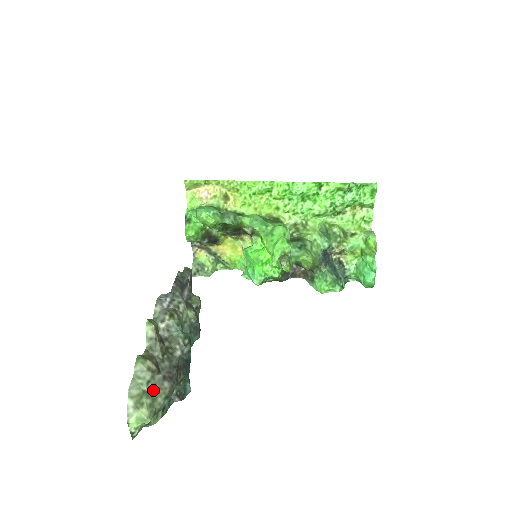
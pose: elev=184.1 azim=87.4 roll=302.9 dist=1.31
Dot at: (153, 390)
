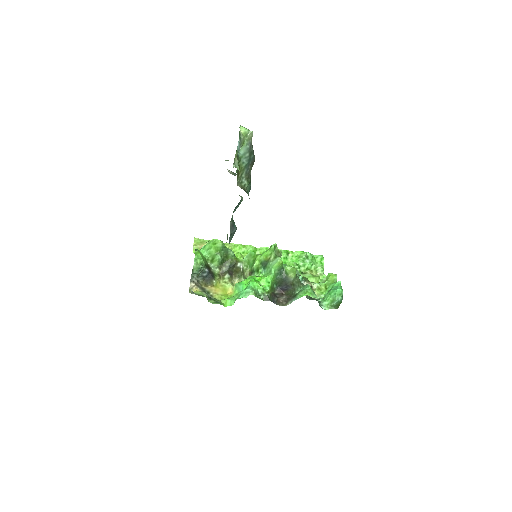
Dot at: occluded
